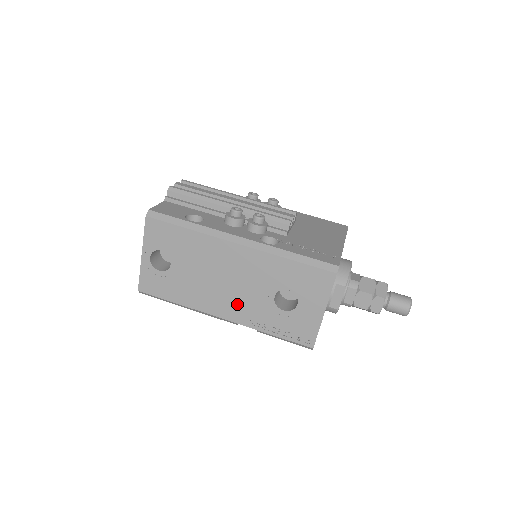
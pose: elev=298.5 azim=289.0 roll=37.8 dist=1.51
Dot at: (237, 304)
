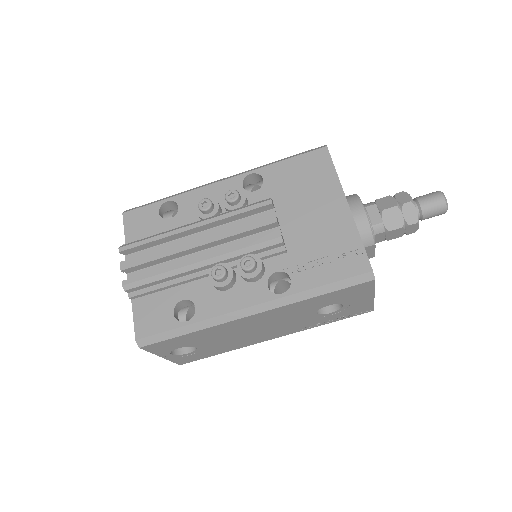
Dot at: (282, 330)
